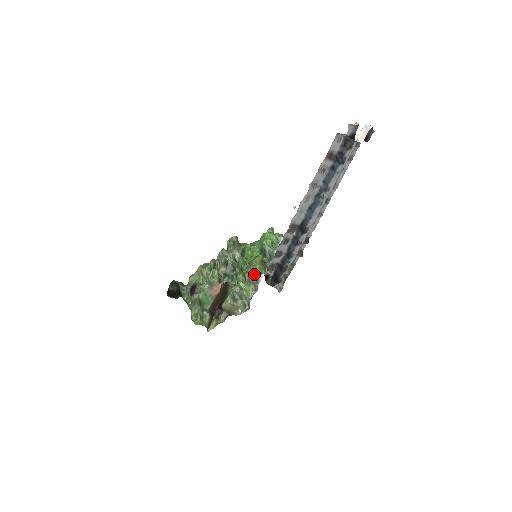
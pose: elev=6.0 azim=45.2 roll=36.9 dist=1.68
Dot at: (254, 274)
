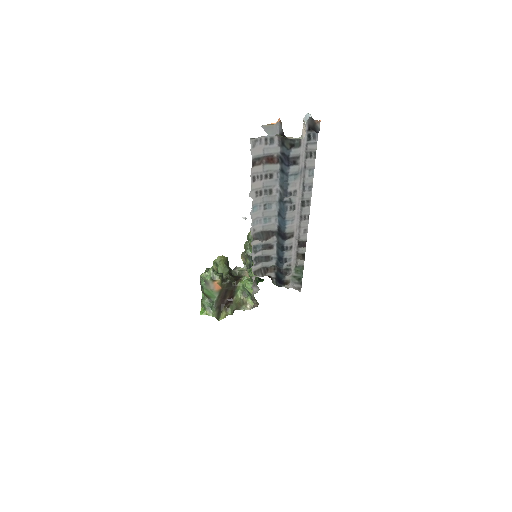
Dot at: (251, 275)
